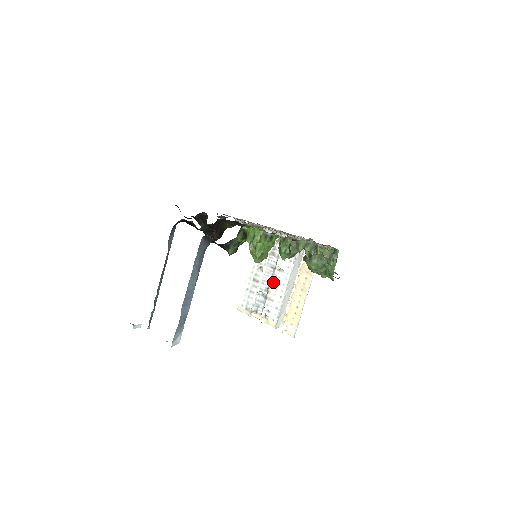
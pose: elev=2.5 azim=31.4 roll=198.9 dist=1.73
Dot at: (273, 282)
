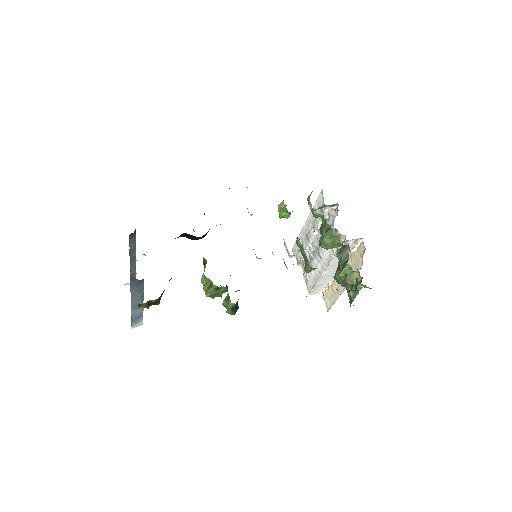
Dot at: (318, 253)
